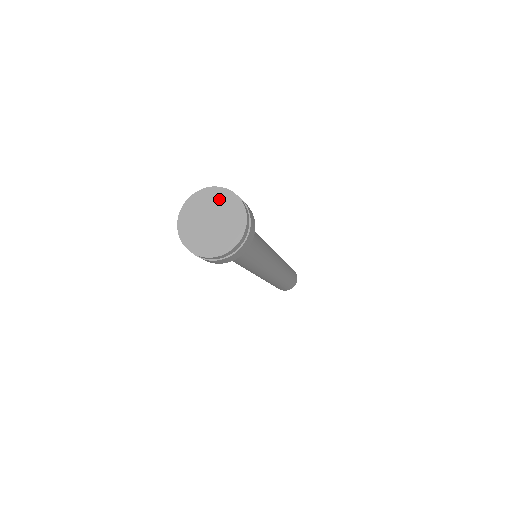
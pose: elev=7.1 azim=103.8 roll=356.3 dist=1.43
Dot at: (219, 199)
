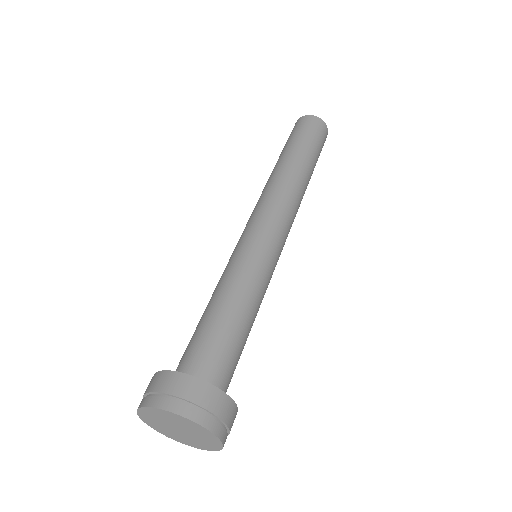
Dot at: (173, 419)
